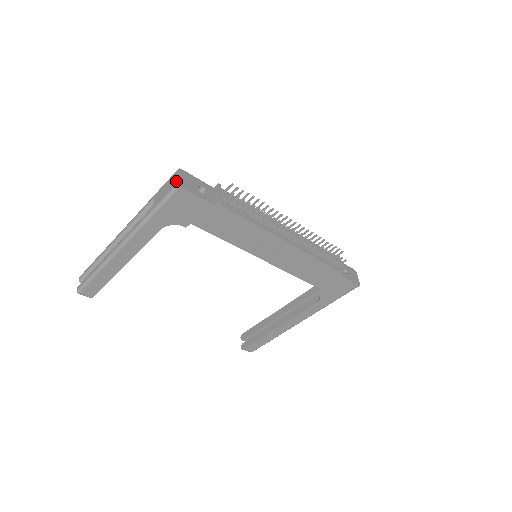
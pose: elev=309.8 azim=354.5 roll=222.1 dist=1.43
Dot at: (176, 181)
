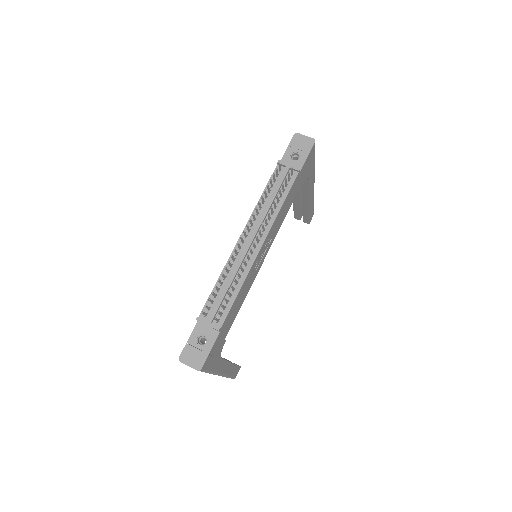
Dot at: occluded
